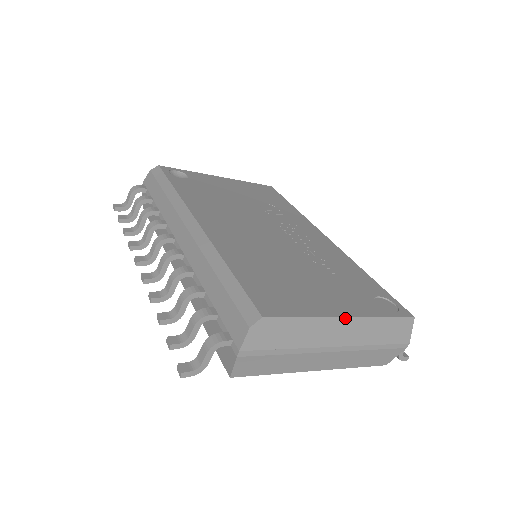
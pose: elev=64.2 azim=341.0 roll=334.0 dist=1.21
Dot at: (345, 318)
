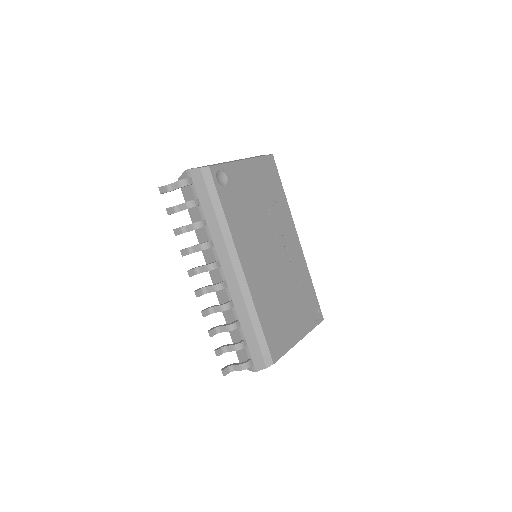
Dot at: occluded
